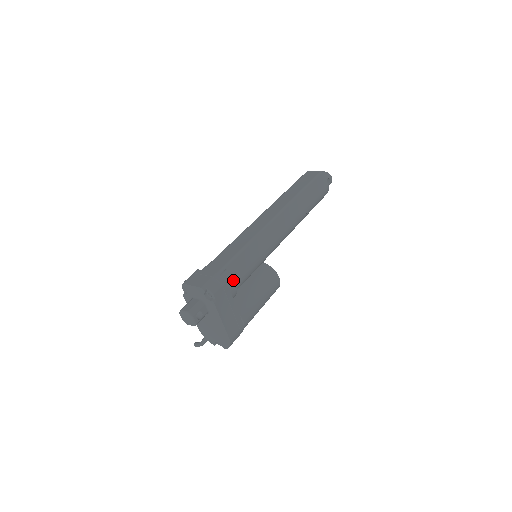
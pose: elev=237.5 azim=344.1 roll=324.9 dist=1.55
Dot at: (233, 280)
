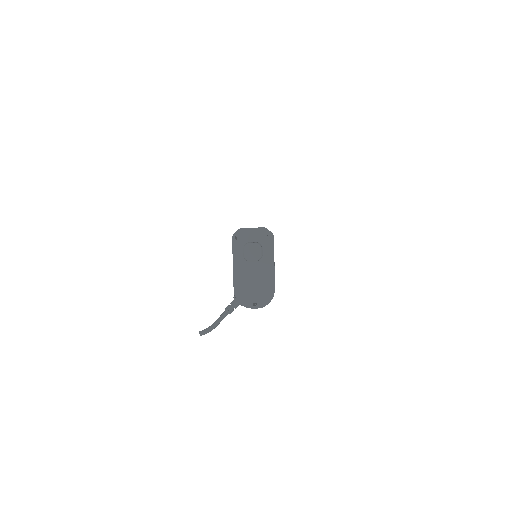
Dot at: occluded
